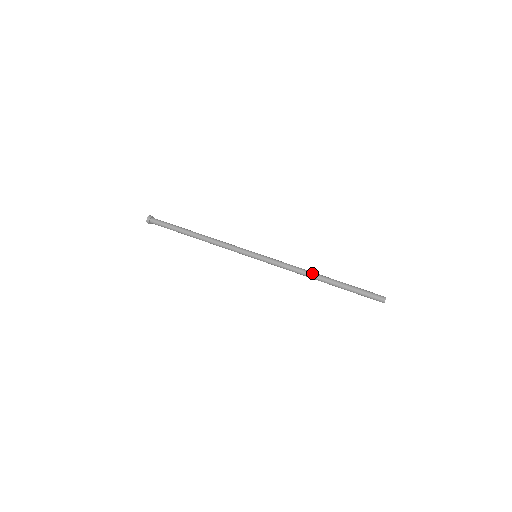
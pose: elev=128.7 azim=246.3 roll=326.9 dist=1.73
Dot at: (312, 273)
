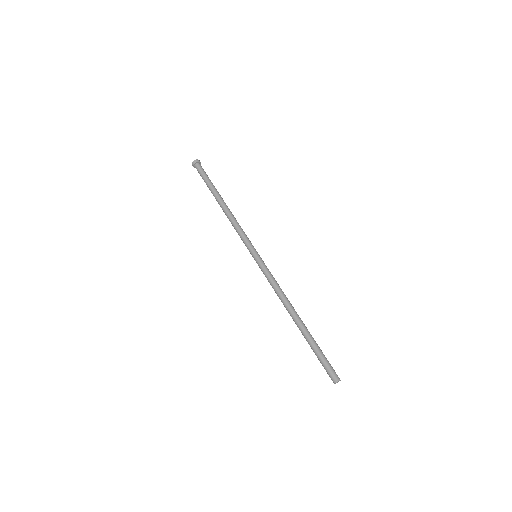
Dot at: (288, 308)
